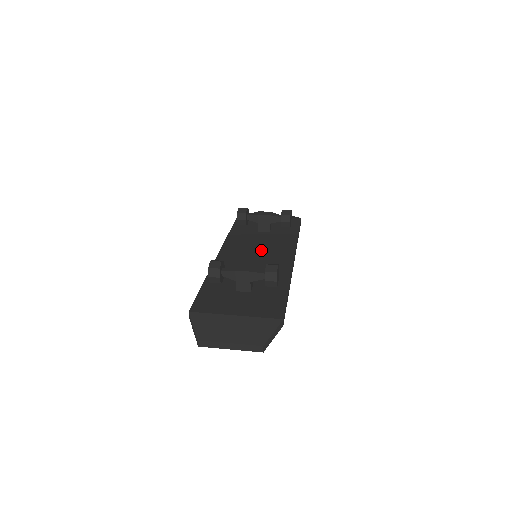
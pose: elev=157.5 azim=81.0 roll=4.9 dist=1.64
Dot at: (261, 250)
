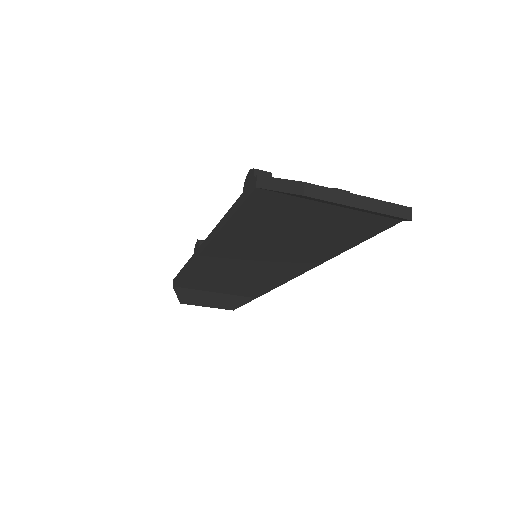
Dot at: occluded
